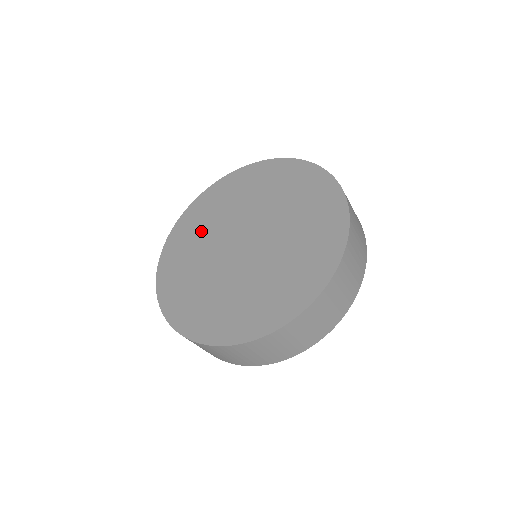
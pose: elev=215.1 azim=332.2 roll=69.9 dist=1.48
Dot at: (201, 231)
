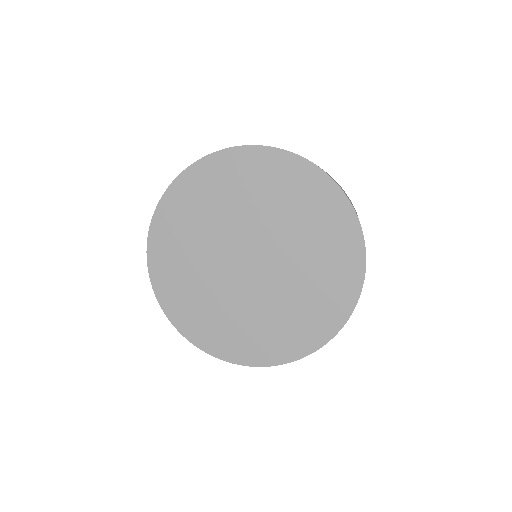
Dot at: (202, 218)
